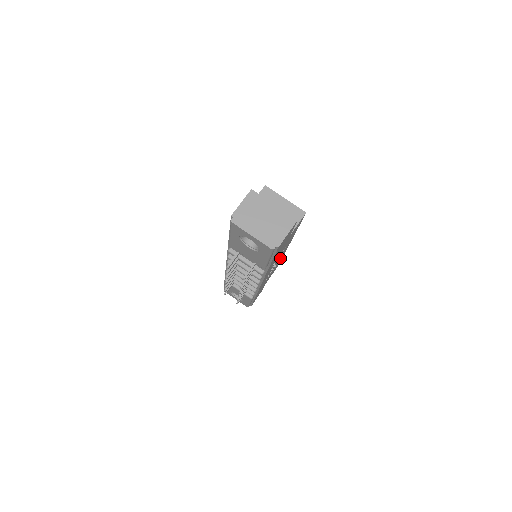
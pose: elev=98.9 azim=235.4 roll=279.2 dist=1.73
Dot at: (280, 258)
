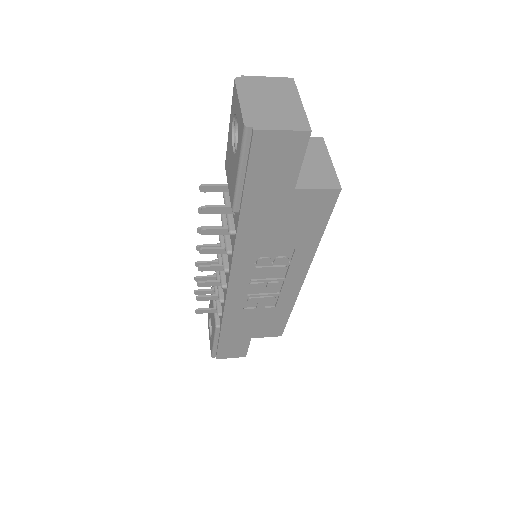
Dot at: (282, 294)
